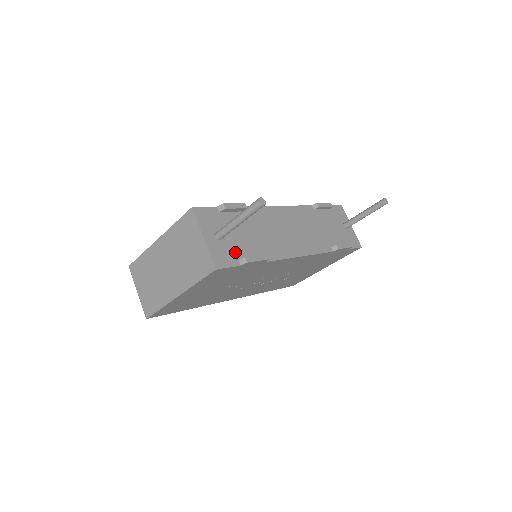
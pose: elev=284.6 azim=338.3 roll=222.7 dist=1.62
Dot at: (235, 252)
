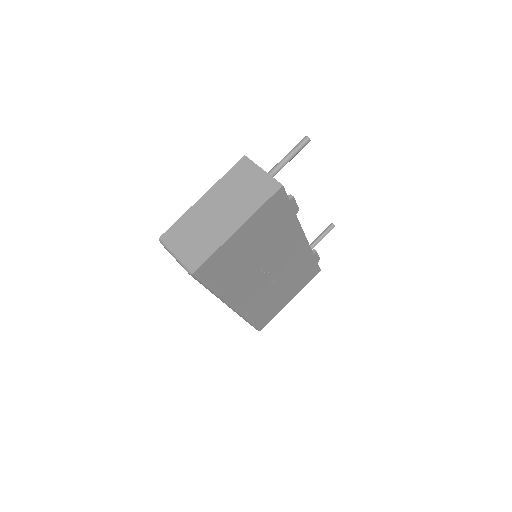
Dot at: occluded
